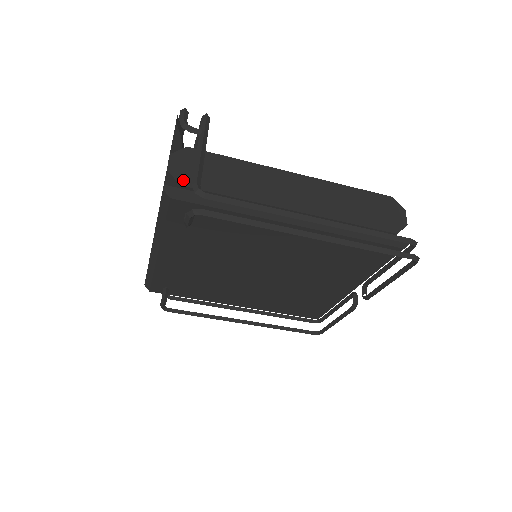
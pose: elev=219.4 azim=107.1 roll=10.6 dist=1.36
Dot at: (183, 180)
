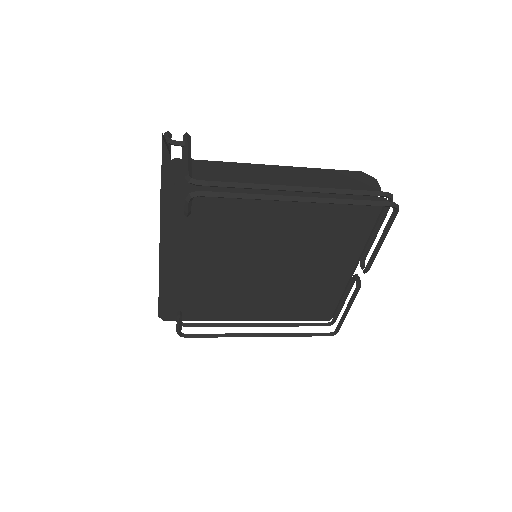
Dot at: (177, 180)
